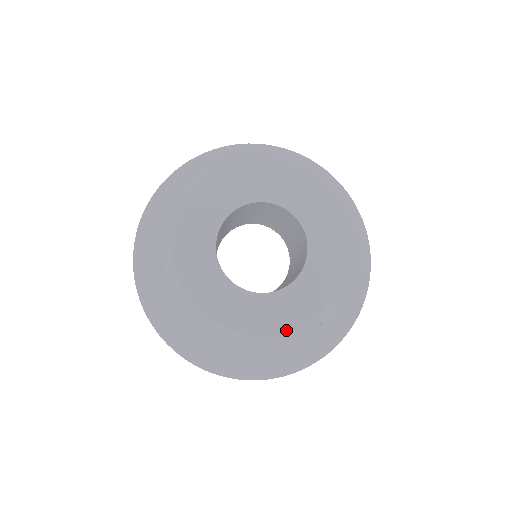
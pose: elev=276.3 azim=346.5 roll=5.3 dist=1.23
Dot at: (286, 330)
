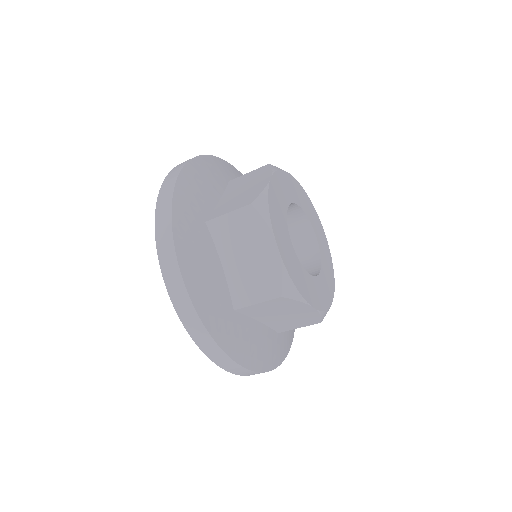
Dot at: (315, 307)
